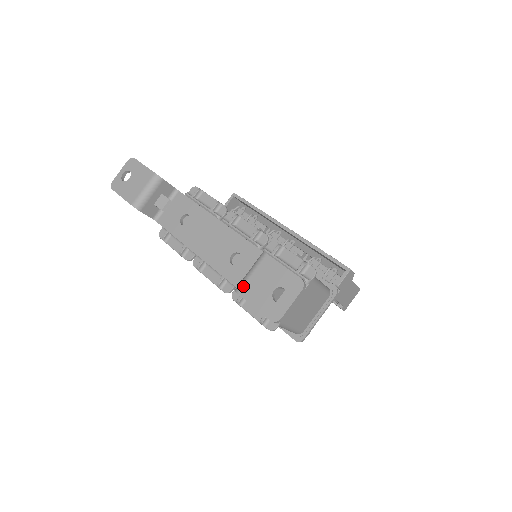
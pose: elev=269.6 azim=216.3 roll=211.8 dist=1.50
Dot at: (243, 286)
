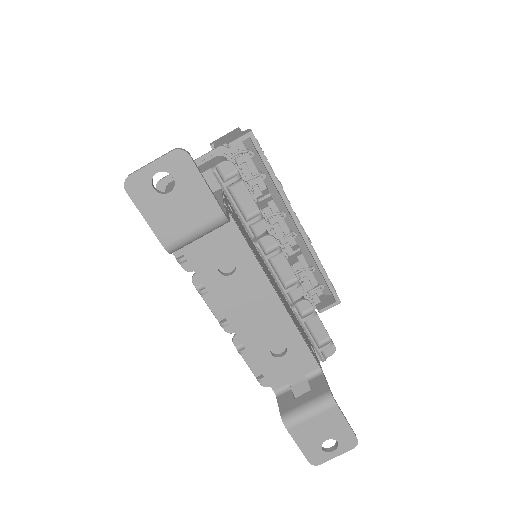
Dot at: (296, 426)
